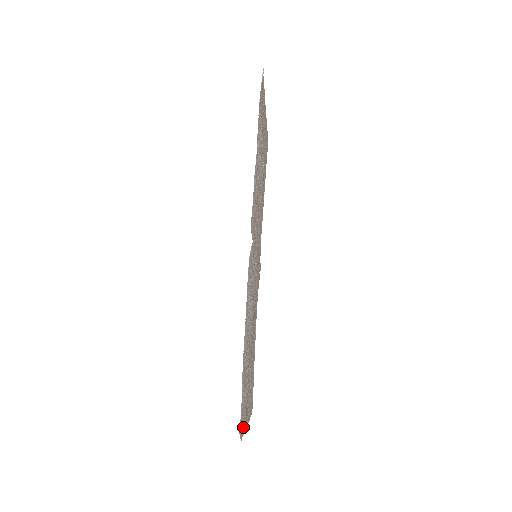
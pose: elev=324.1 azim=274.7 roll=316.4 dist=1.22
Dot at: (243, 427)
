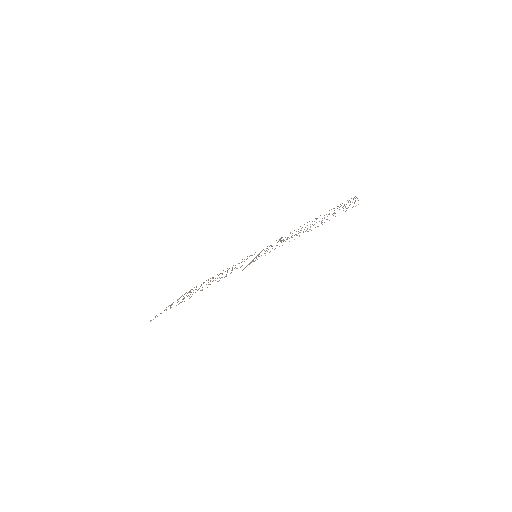
Dot at: occluded
